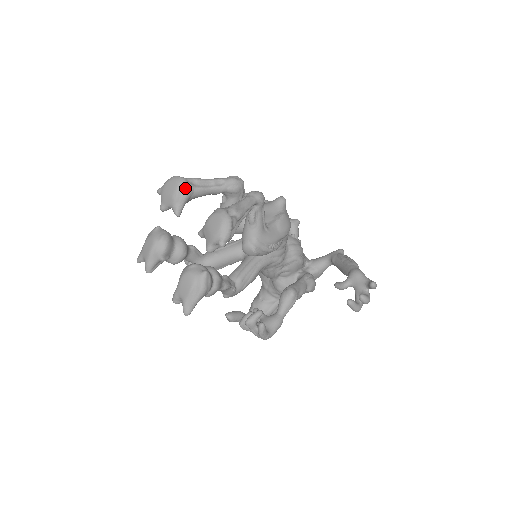
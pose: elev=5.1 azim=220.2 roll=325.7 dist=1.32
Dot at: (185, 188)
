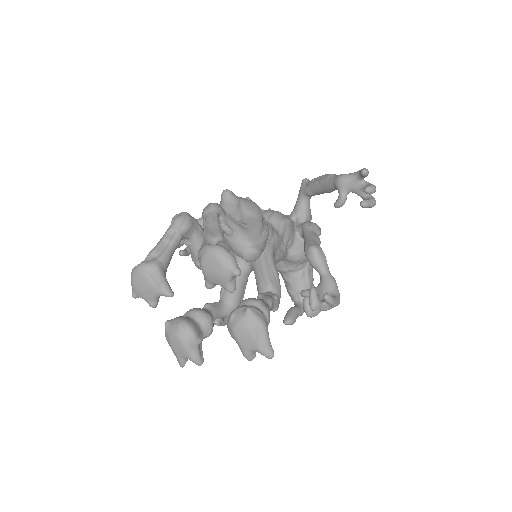
Dot at: (152, 269)
